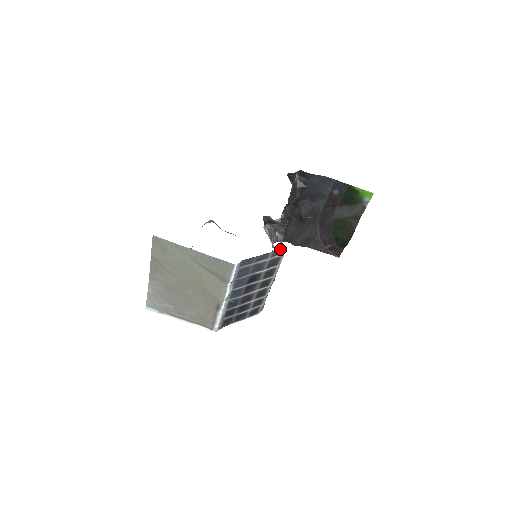
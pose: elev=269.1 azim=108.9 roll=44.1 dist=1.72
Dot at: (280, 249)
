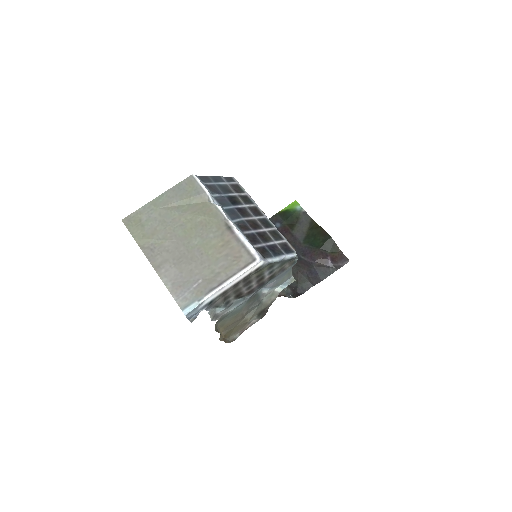
Dot at: (228, 177)
